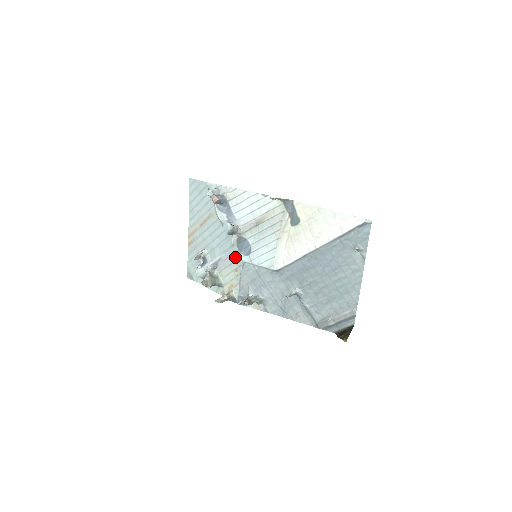
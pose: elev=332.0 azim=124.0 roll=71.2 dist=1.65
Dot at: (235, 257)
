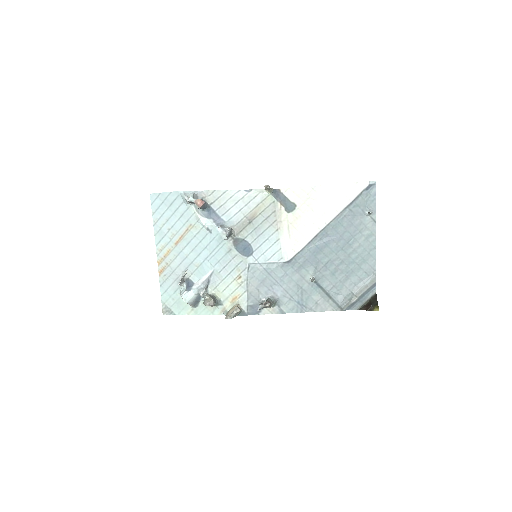
Dot at: (235, 262)
